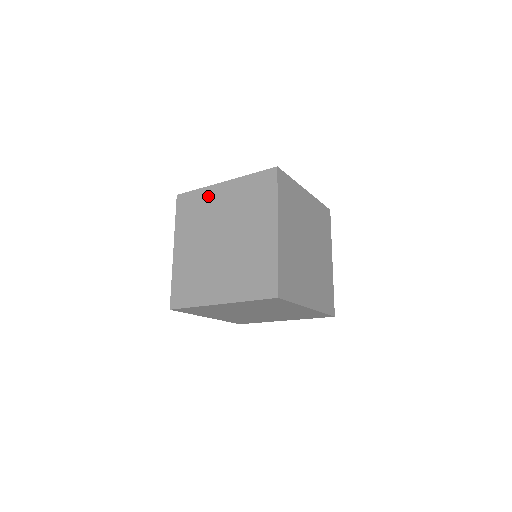
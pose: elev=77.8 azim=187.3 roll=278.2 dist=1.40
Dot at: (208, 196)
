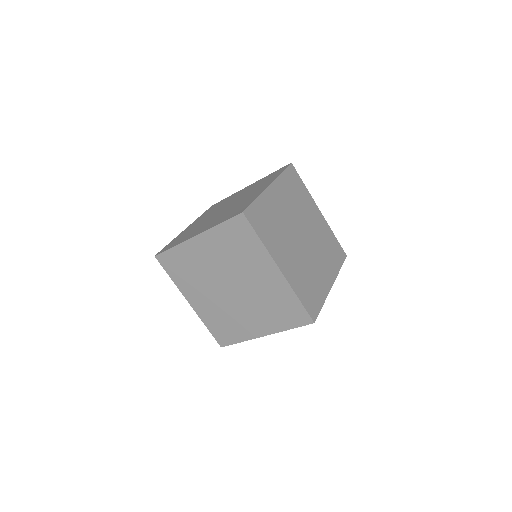
Dot at: (188, 252)
